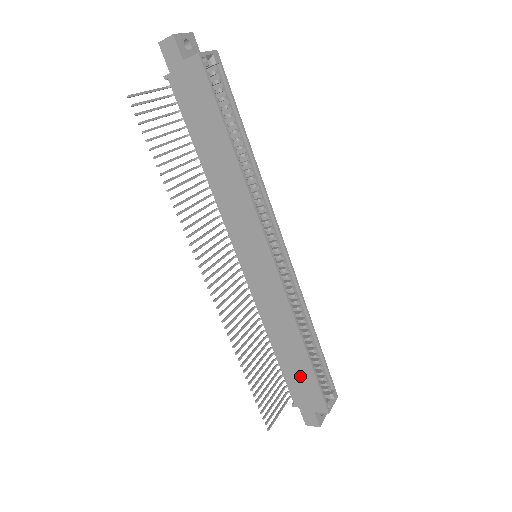
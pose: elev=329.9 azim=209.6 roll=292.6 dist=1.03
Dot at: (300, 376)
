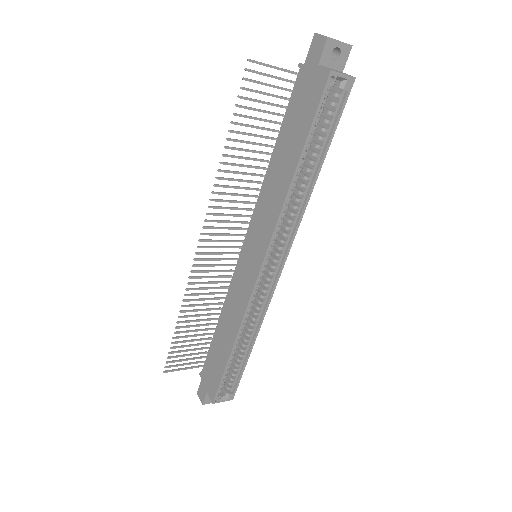
Dot at: (217, 362)
